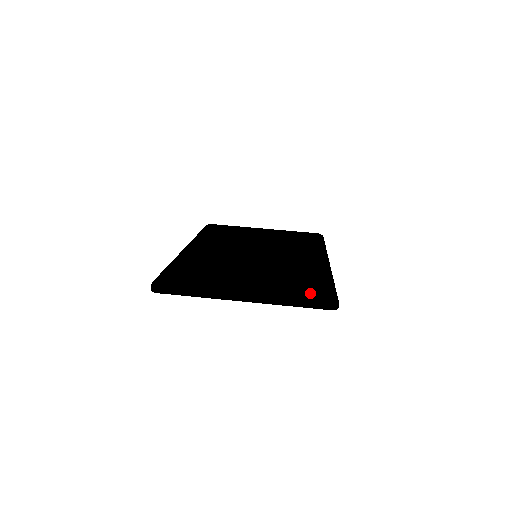
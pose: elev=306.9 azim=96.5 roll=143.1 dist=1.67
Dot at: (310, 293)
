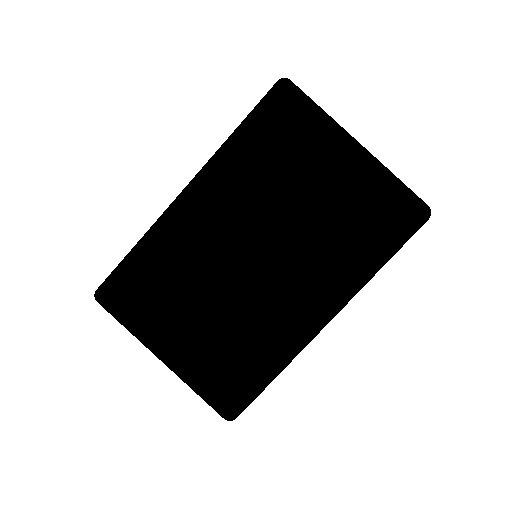
Dot at: (212, 403)
